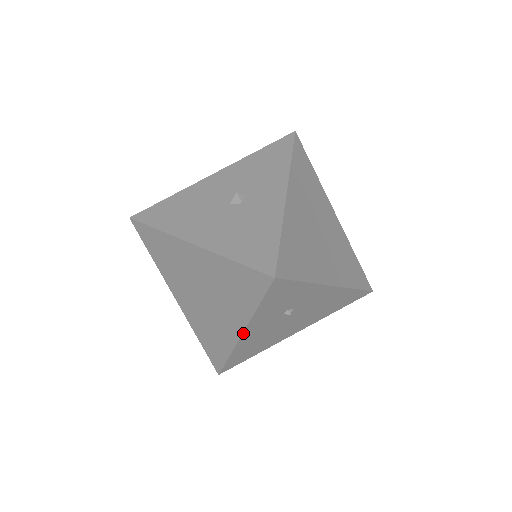
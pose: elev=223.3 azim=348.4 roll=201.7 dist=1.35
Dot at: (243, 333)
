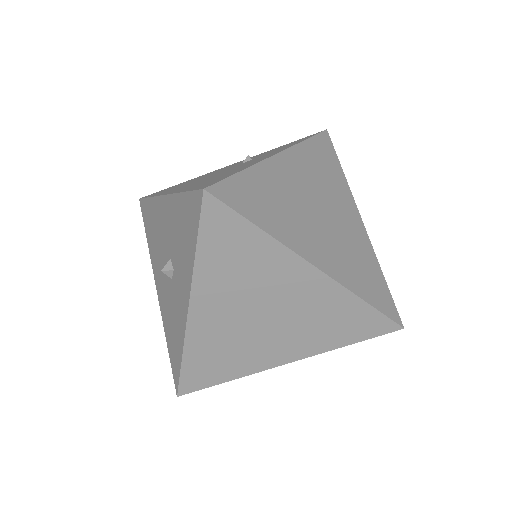
Dot at: occluded
